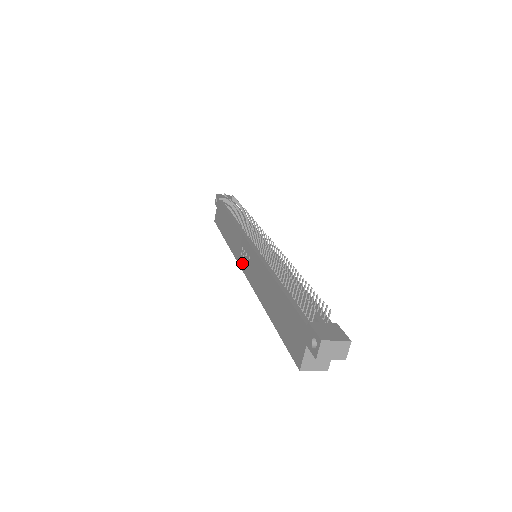
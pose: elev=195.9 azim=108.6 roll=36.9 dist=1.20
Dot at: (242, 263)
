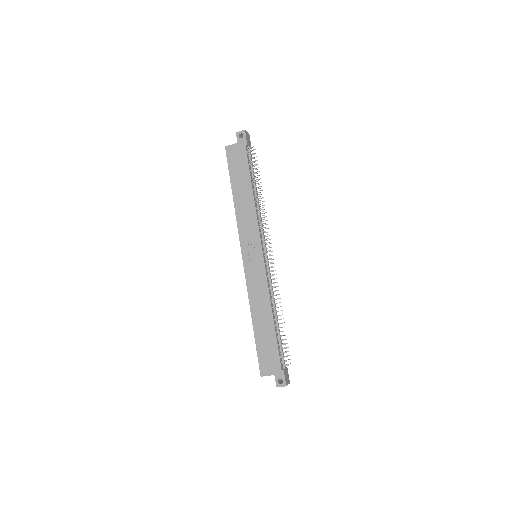
Dot at: (246, 253)
